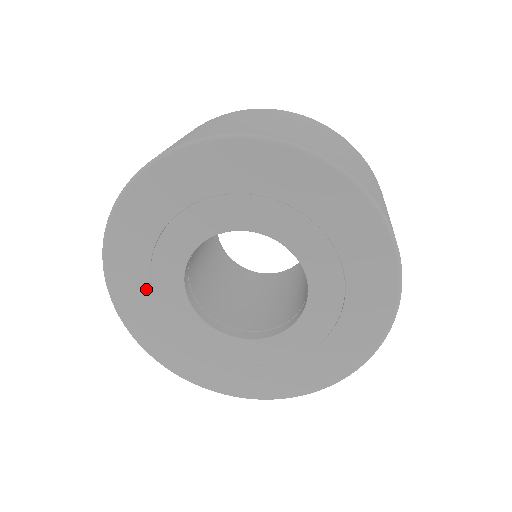
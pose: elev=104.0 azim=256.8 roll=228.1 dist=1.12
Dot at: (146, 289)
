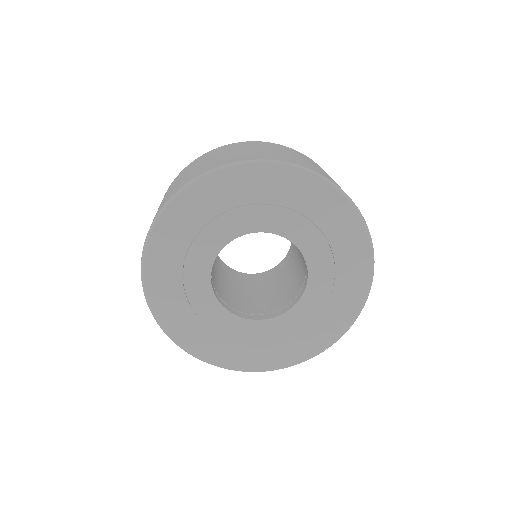
Dot at: (186, 310)
